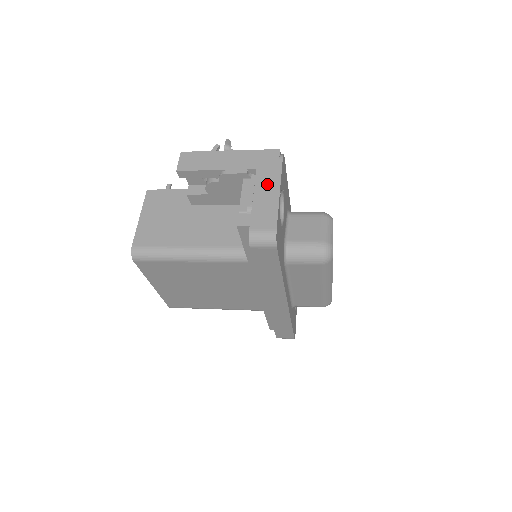
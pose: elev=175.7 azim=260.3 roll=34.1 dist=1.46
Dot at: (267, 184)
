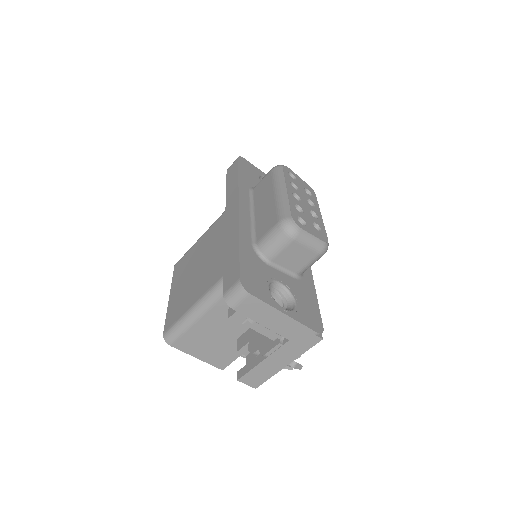
Dot at: occluded
